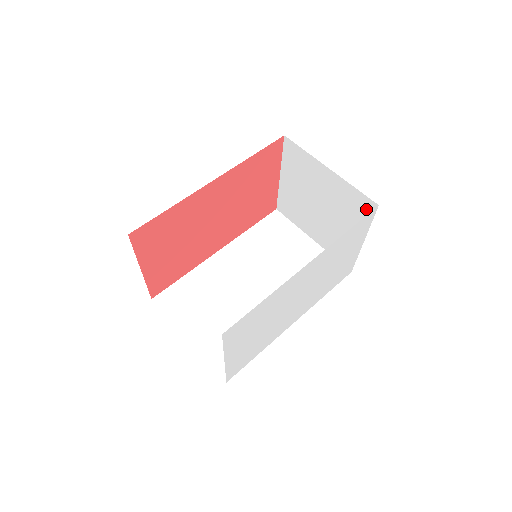
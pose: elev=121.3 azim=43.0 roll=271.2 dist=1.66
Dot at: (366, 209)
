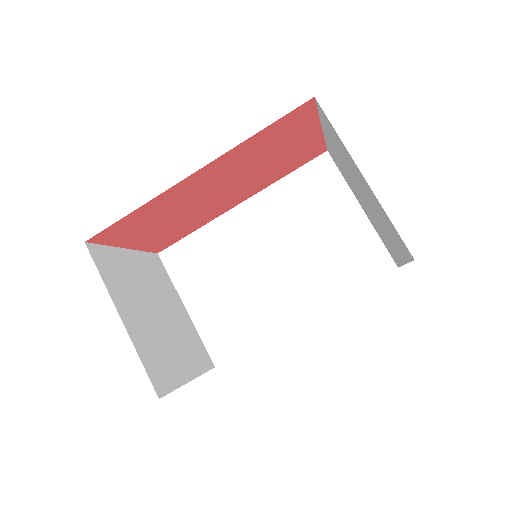
Dot at: (403, 247)
